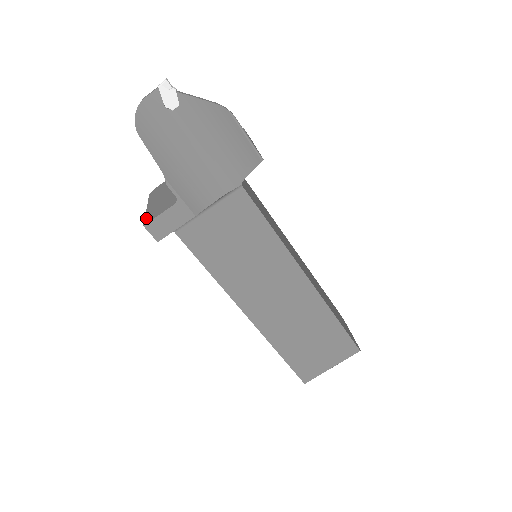
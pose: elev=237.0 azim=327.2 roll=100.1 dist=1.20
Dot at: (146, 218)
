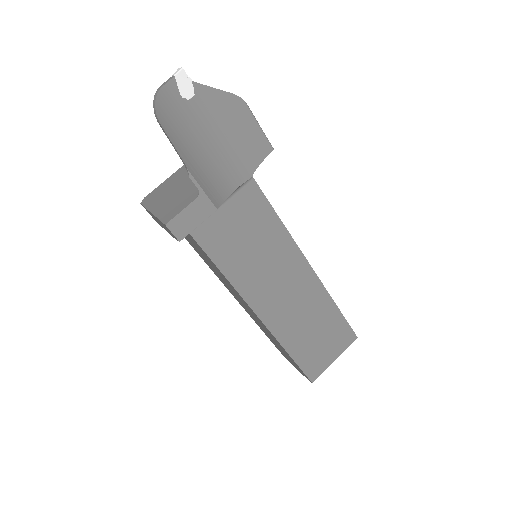
Dot at: (162, 218)
